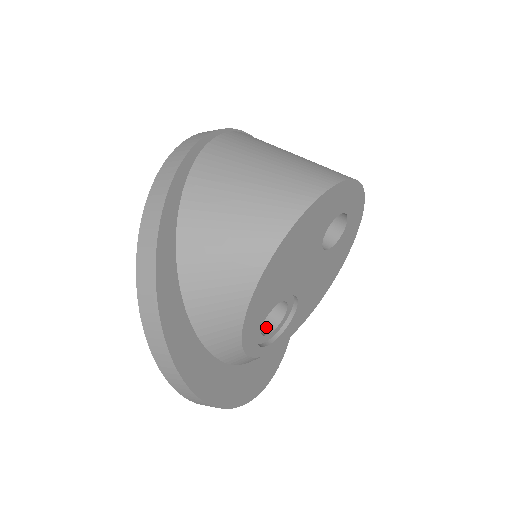
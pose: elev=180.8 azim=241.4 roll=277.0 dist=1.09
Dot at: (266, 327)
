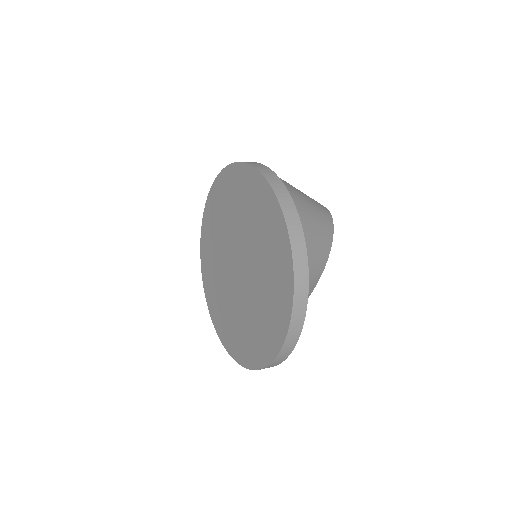
Dot at: occluded
